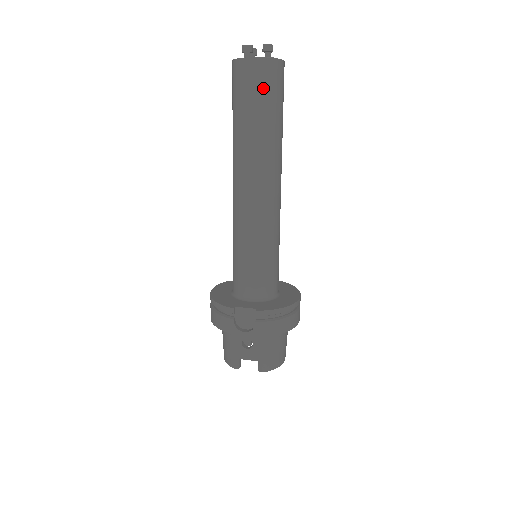
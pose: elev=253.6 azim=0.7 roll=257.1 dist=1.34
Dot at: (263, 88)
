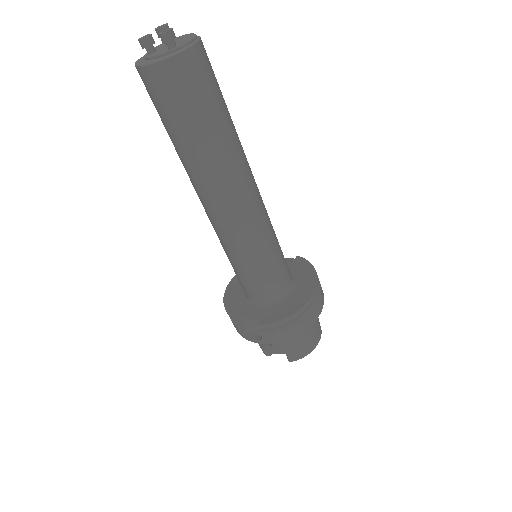
Dot at: (175, 99)
